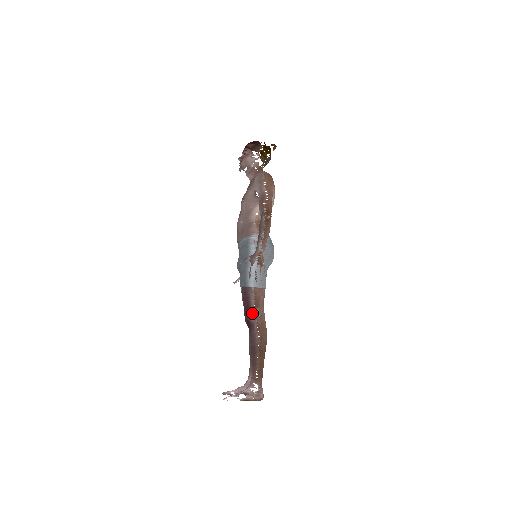
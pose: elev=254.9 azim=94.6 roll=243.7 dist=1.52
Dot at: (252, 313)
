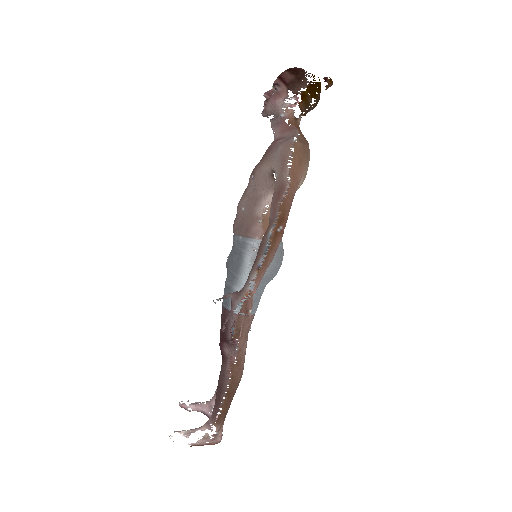
Dot at: (228, 343)
